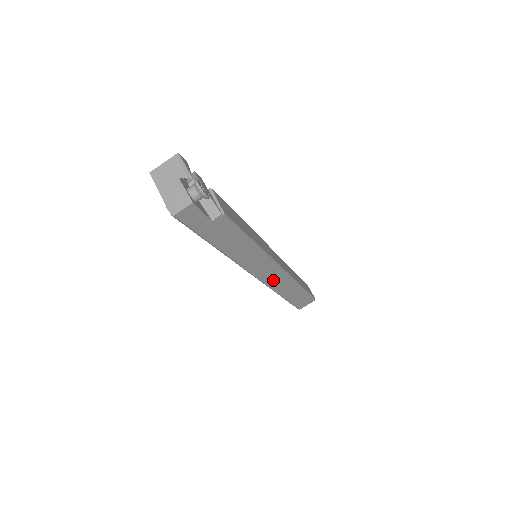
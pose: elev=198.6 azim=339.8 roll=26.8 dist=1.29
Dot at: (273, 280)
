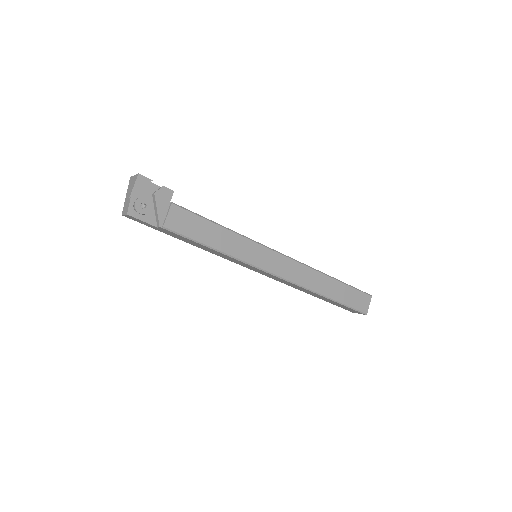
Dot at: (279, 280)
